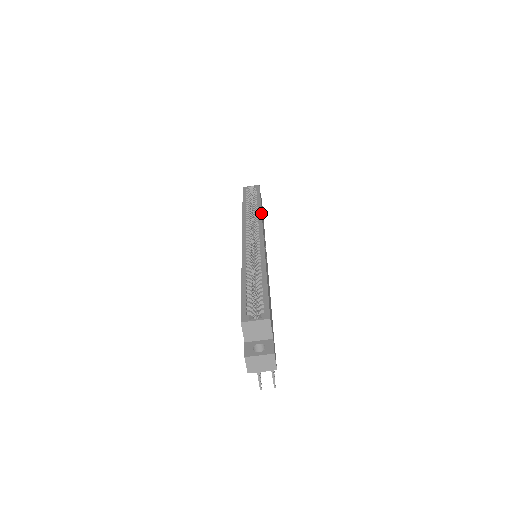
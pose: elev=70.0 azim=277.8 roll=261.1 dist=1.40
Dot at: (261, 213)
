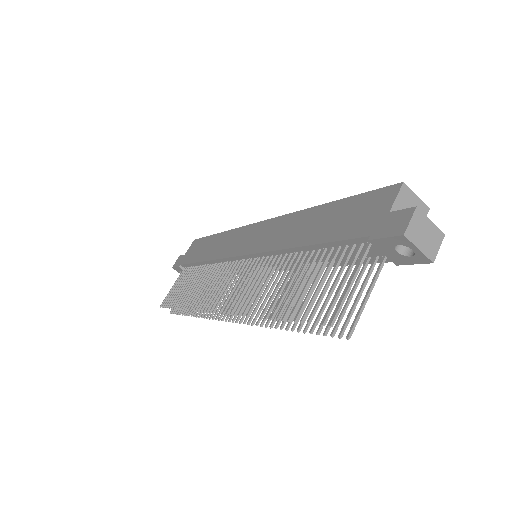
Dot at: occluded
